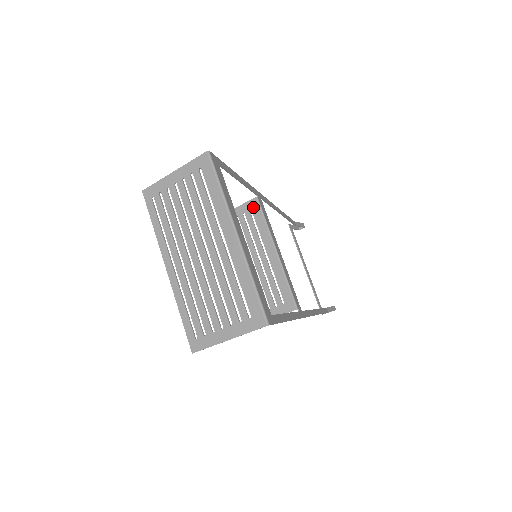
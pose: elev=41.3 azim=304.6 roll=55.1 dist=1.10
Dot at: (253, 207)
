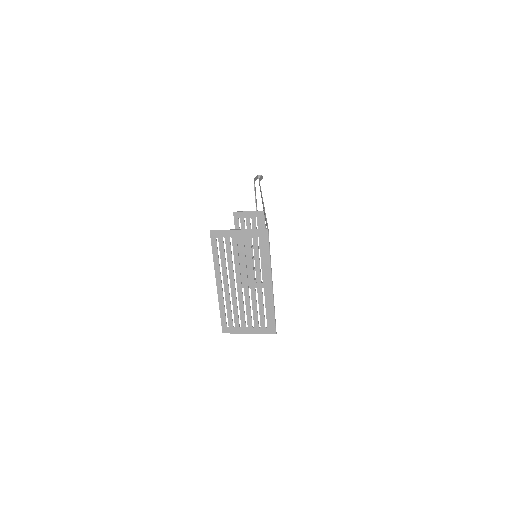
Dot at: (259, 217)
